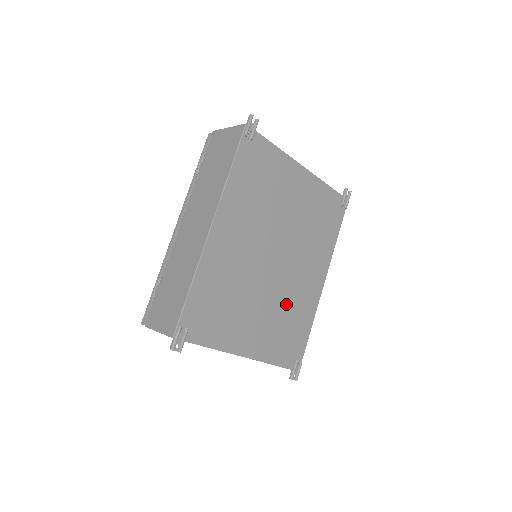
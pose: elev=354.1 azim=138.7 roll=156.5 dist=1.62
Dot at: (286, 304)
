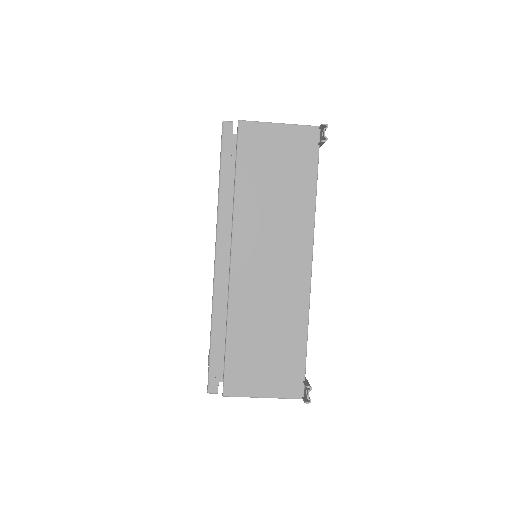
Dot at: occluded
